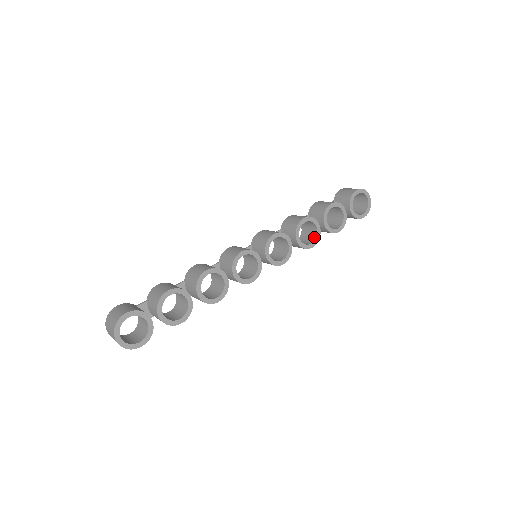
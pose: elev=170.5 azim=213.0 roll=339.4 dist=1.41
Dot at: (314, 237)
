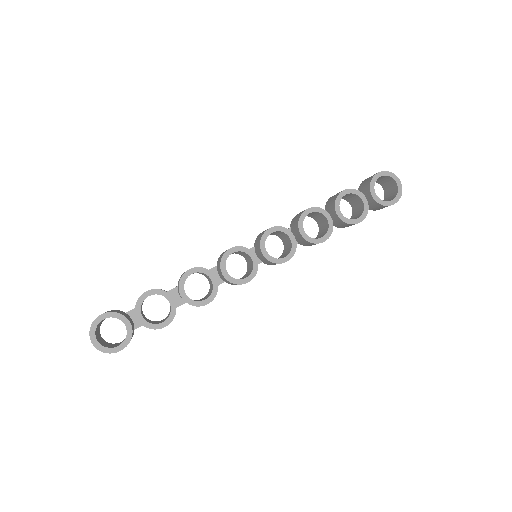
Dot at: (326, 230)
